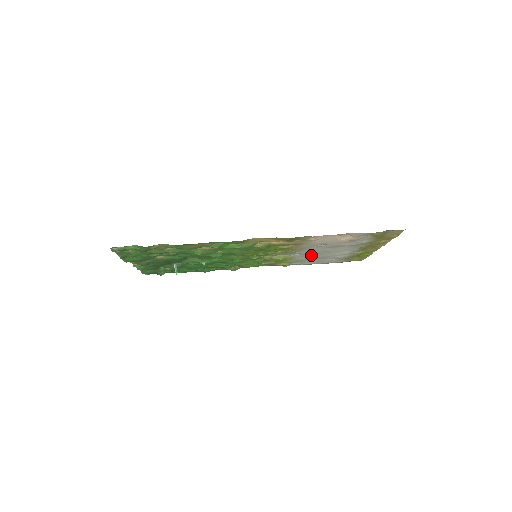
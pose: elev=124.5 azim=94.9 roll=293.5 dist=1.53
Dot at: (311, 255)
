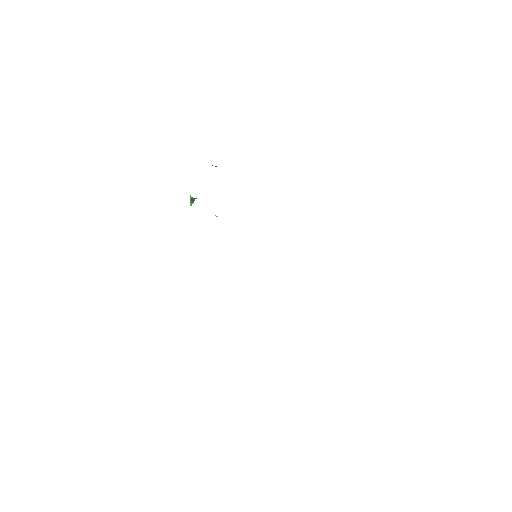
Dot at: occluded
